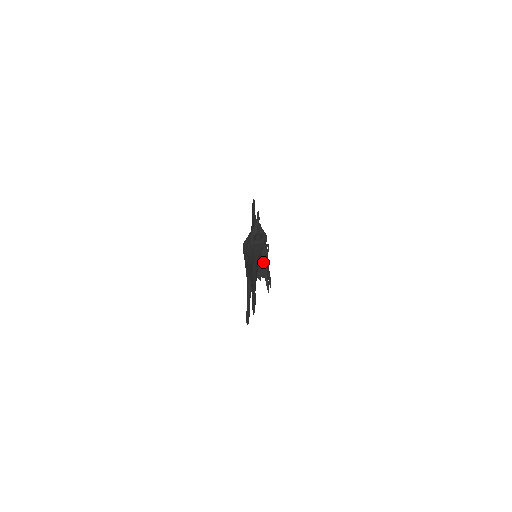
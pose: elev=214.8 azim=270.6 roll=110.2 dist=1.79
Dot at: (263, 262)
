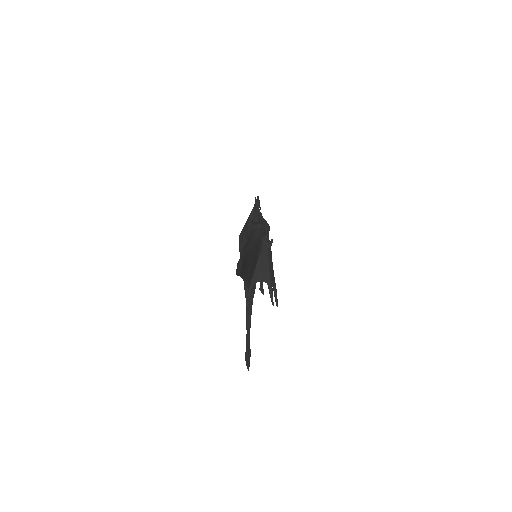
Dot at: (264, 260)
